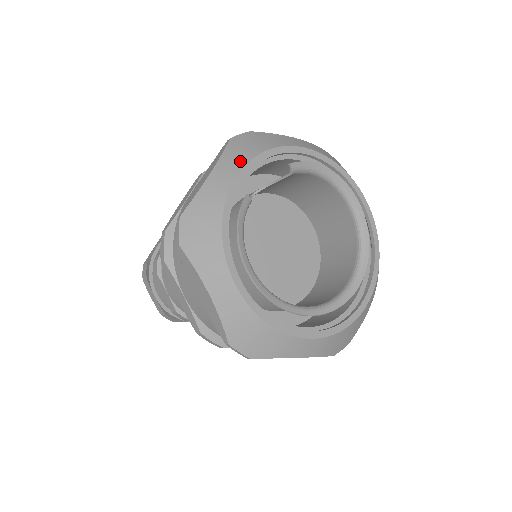
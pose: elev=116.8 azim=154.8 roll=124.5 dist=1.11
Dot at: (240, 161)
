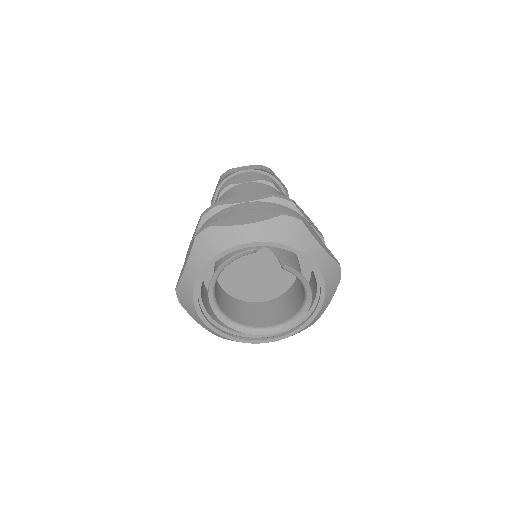
Dot at: (265, 236)
